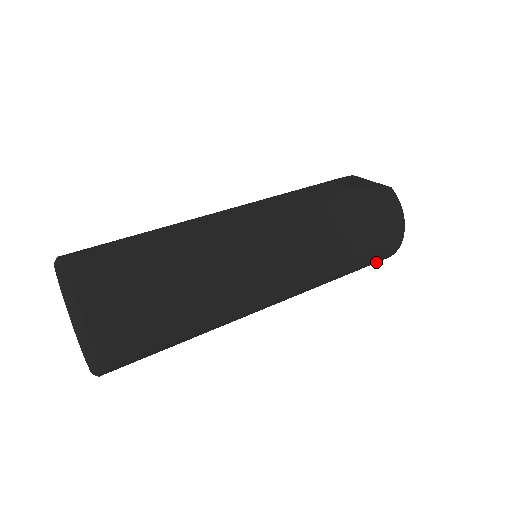
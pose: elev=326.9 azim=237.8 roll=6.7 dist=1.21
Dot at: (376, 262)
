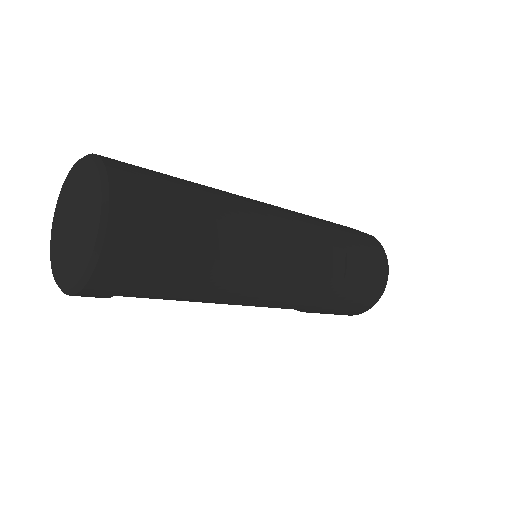
Dot at: (363, 304)
